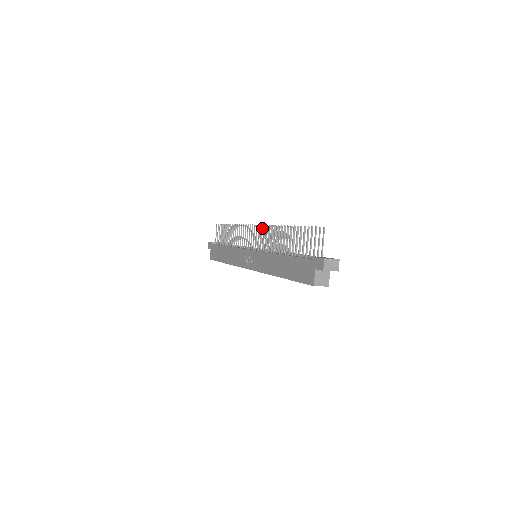
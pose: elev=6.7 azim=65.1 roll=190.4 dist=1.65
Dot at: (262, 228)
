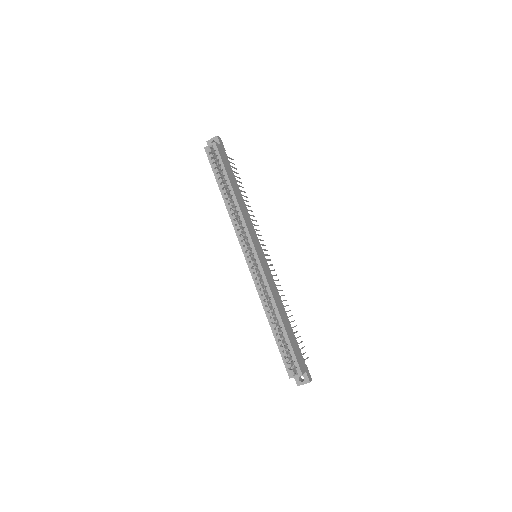
Dot at: occluded
